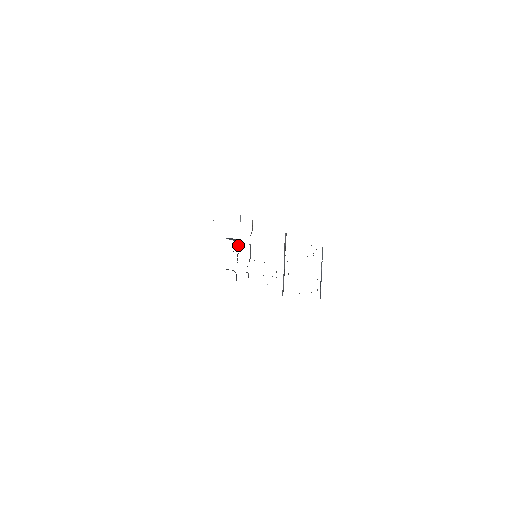
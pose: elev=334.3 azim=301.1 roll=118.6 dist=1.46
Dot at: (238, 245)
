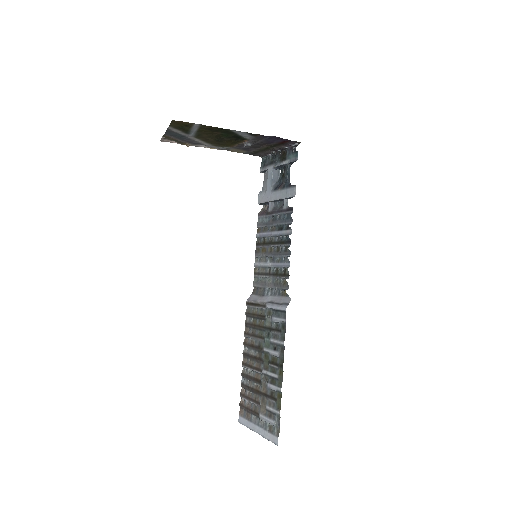
Dot at: (277, 184)
